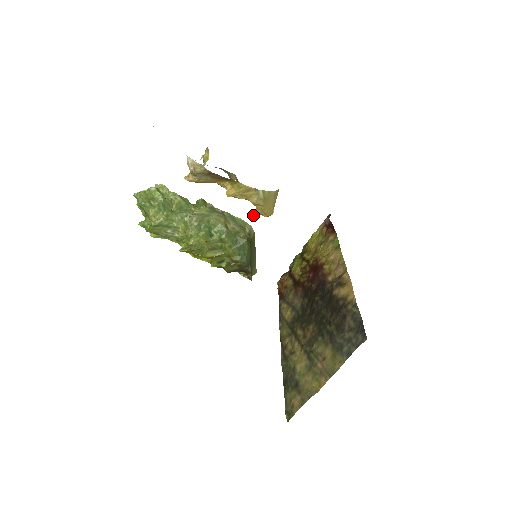
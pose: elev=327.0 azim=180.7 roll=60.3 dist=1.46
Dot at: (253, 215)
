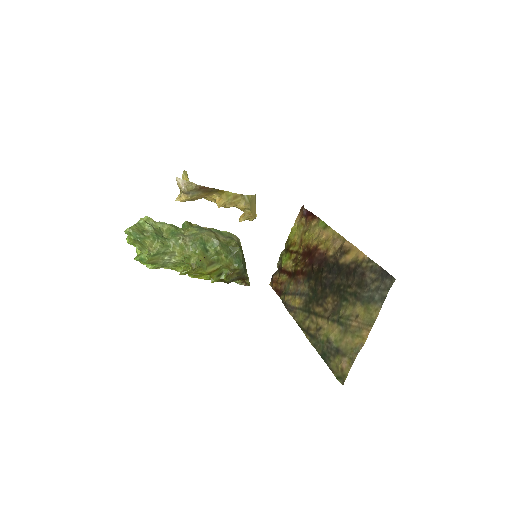
Dot at: occluded
